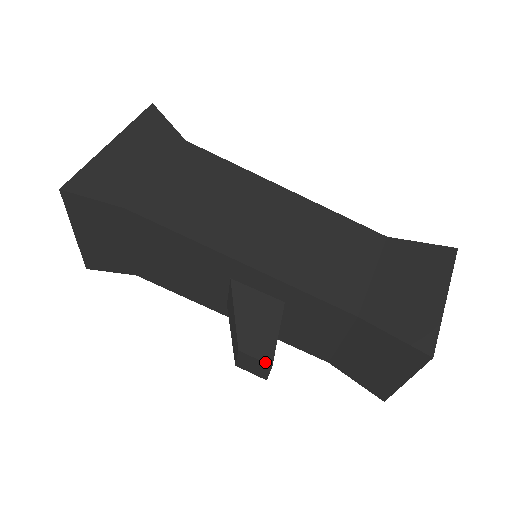
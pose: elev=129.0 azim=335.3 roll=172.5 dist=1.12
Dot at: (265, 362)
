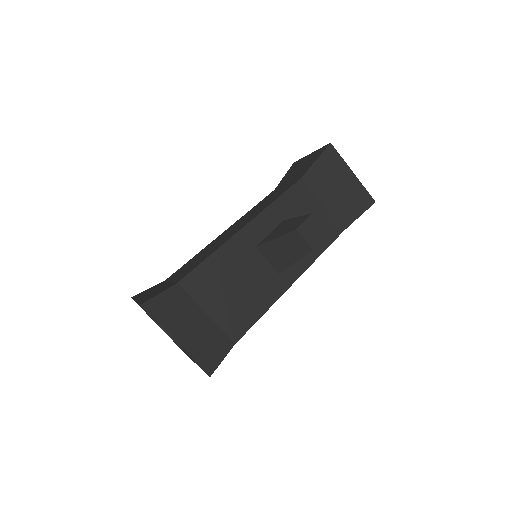
Dot at: (309, 217)
